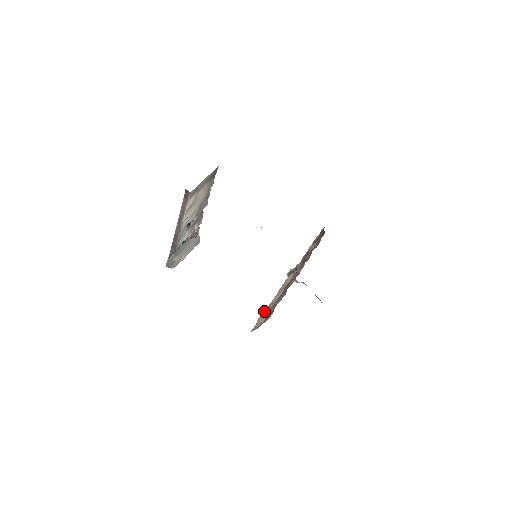
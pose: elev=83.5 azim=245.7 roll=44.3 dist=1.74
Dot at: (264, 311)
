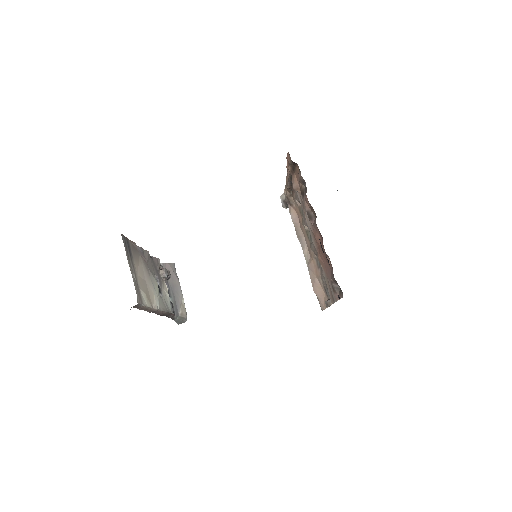
Dot at: (310, 278)
